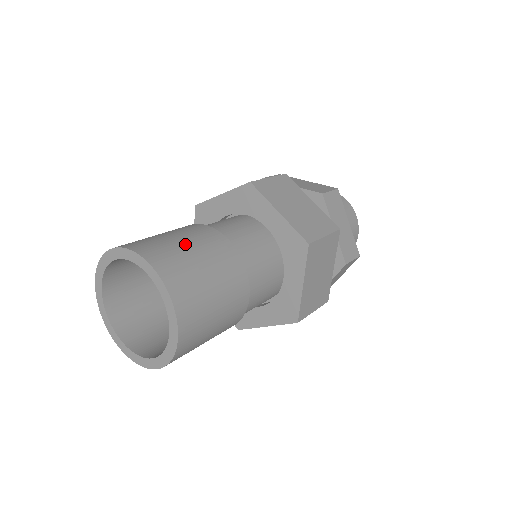
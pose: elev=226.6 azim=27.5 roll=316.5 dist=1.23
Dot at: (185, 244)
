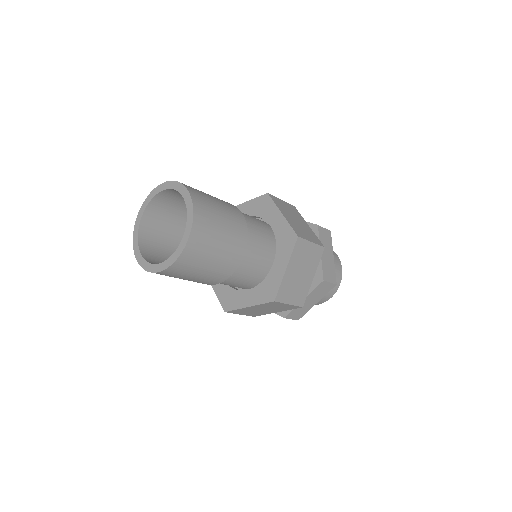
Dot at: (212, 197)
